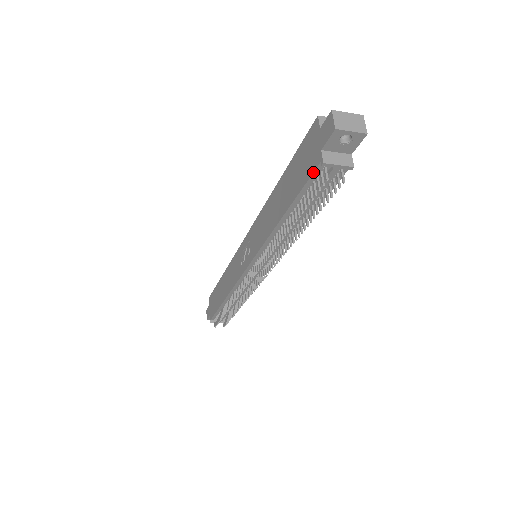
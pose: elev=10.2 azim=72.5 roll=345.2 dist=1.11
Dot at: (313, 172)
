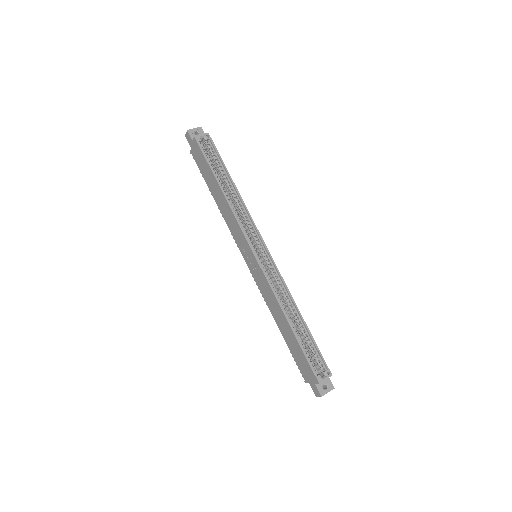
Dot at: (301, 373)
